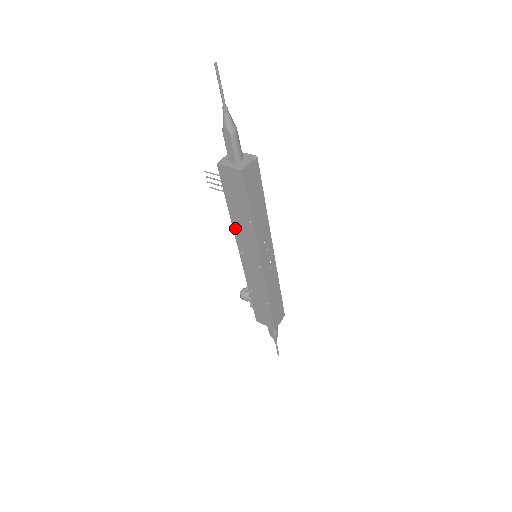
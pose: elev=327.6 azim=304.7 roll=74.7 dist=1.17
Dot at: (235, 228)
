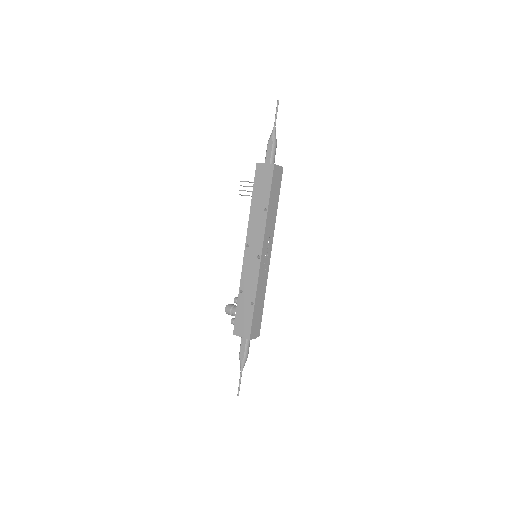
Dot at: (250, 220)
